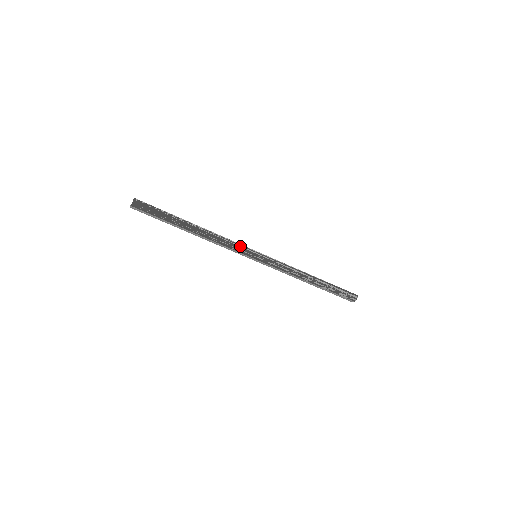
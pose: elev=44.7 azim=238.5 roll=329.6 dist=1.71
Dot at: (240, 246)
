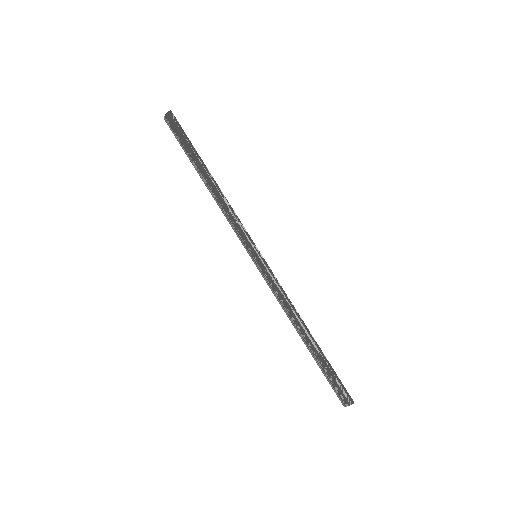
Dot at: (244, 231)
